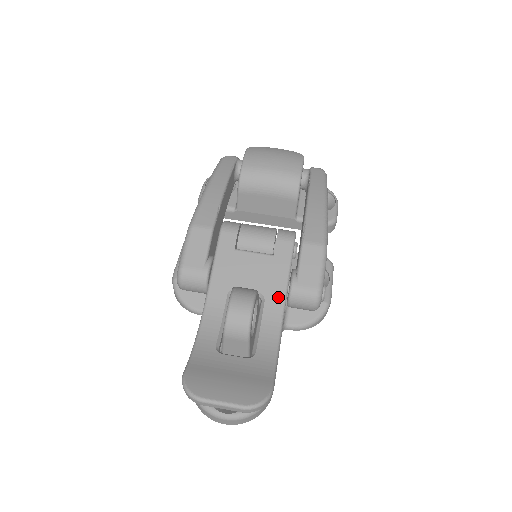
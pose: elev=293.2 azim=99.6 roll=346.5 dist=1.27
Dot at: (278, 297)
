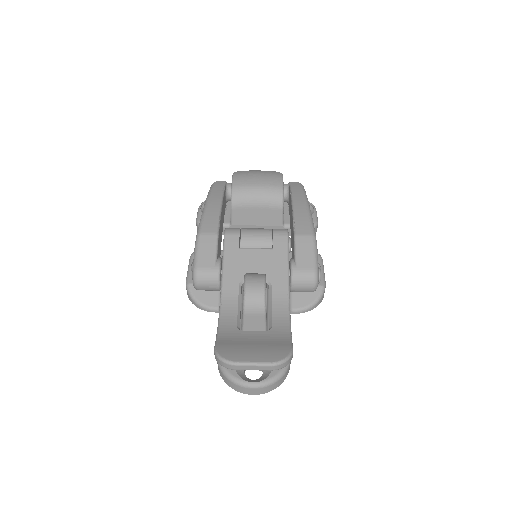
Dot at: (282, 281)
